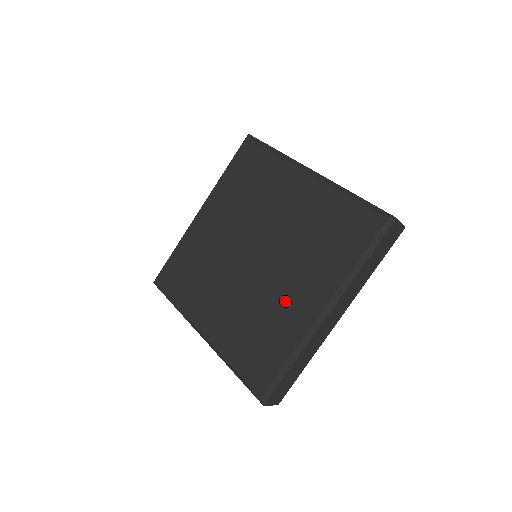
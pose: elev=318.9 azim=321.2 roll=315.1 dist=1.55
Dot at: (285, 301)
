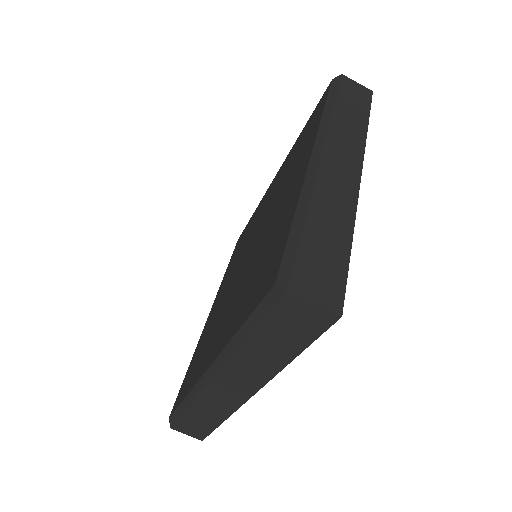
Dot at: (217, 330)
